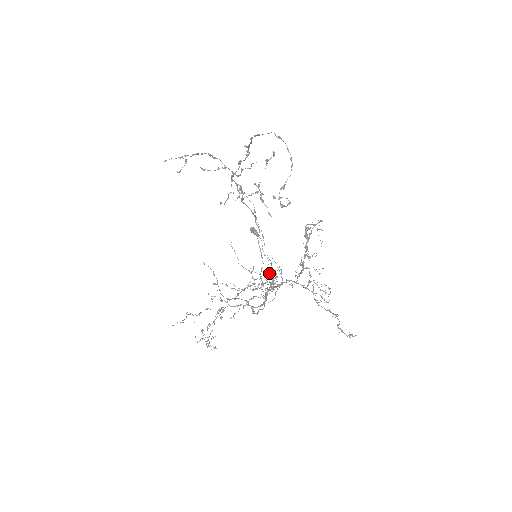
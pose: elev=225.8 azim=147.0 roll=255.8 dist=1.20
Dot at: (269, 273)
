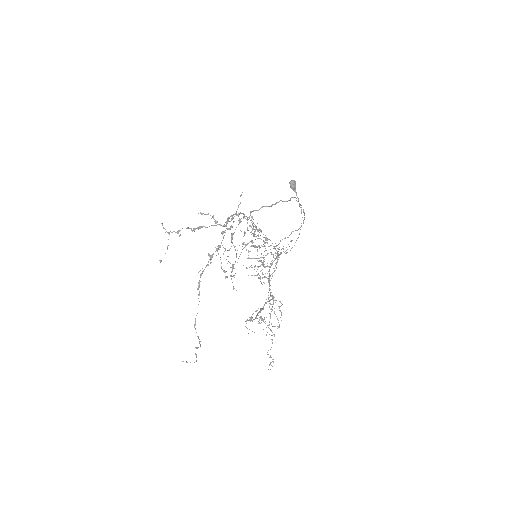
Dot at: (262, 272)
